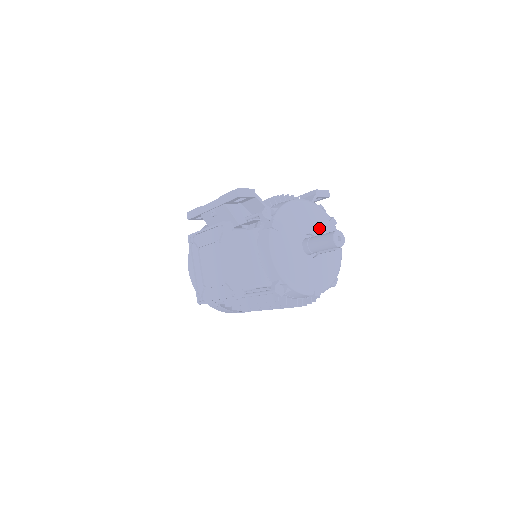
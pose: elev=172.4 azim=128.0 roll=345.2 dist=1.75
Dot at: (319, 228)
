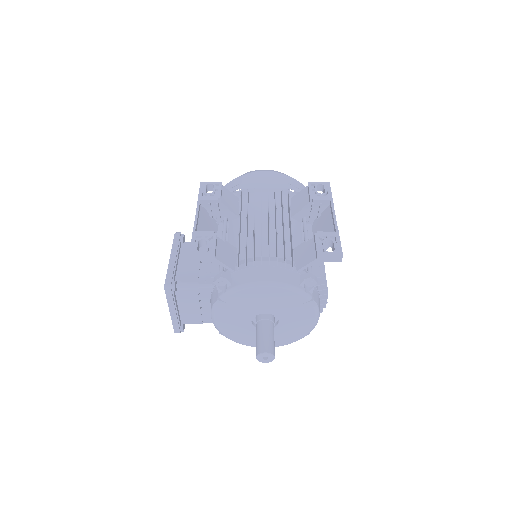
Dot at: (284, 309)
